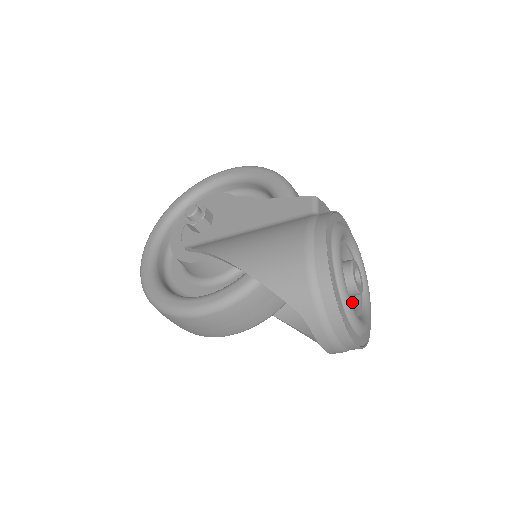
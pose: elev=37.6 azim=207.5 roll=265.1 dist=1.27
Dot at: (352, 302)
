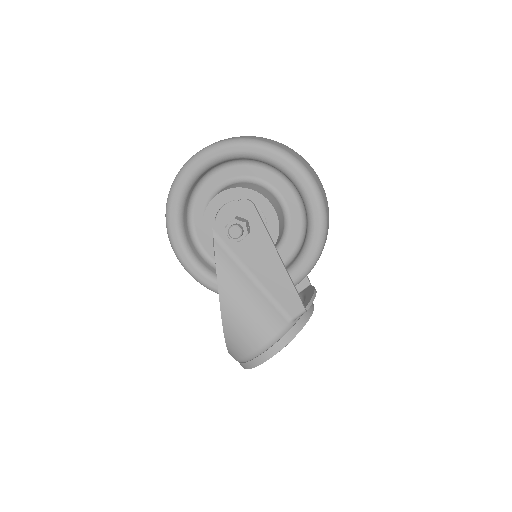
Dot at: occluded
